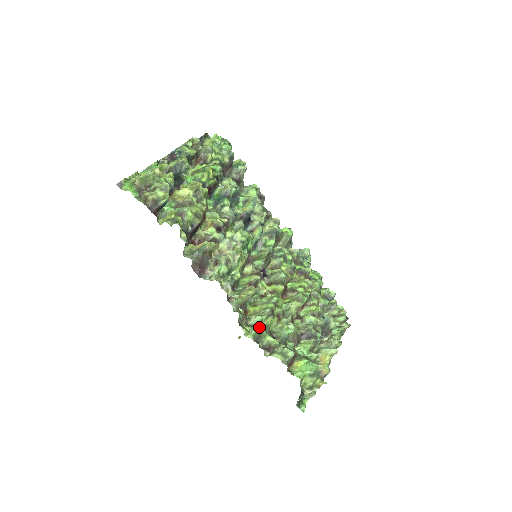
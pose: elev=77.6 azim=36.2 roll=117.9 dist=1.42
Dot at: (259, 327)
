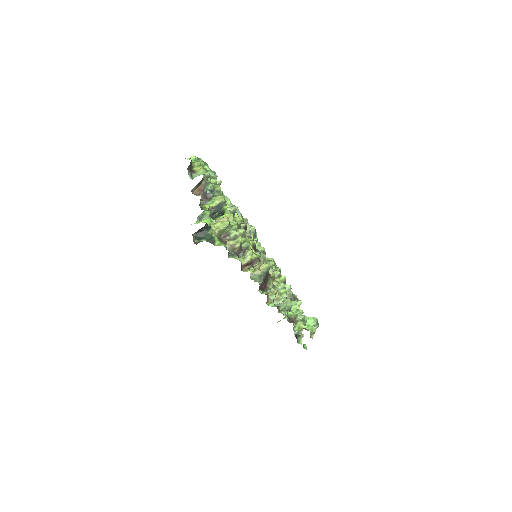
Dot at: occluded
